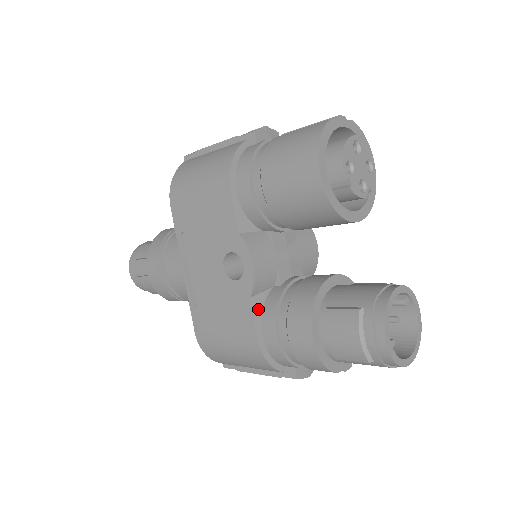
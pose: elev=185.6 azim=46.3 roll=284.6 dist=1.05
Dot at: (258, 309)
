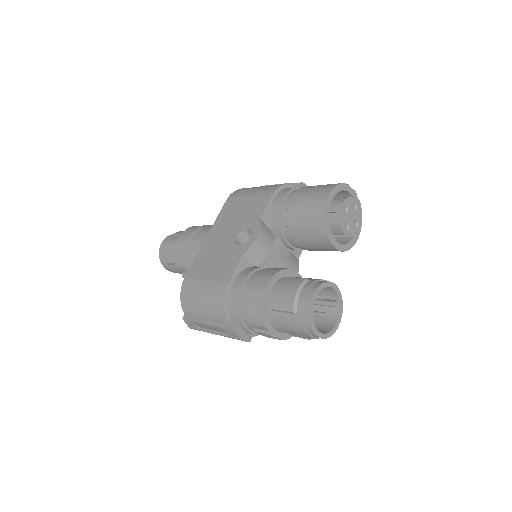
Dot at: (241, 267)
